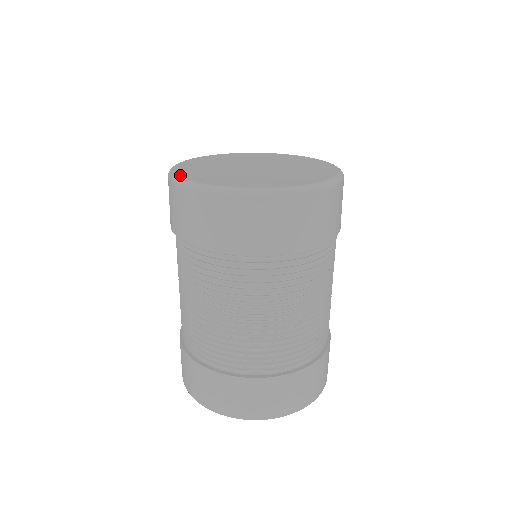
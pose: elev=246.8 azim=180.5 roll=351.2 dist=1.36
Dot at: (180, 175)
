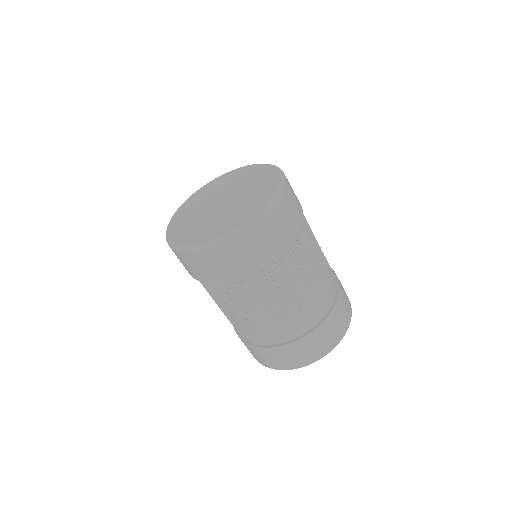
Dot at: (169, 226)
